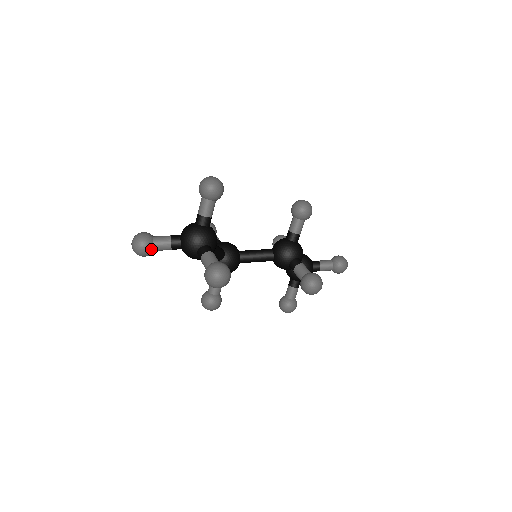
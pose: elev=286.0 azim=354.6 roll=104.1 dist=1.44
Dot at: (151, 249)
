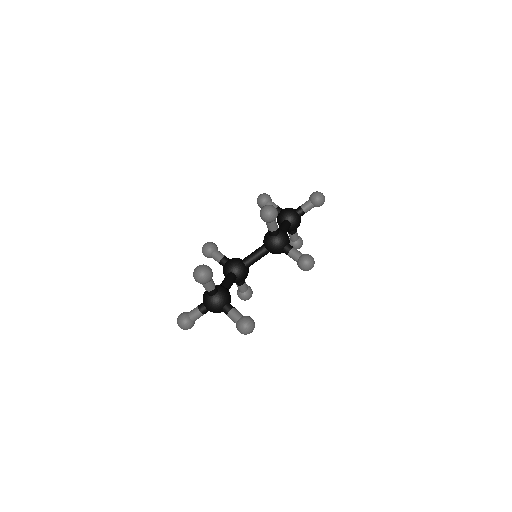
Dot at: (193, 323)
